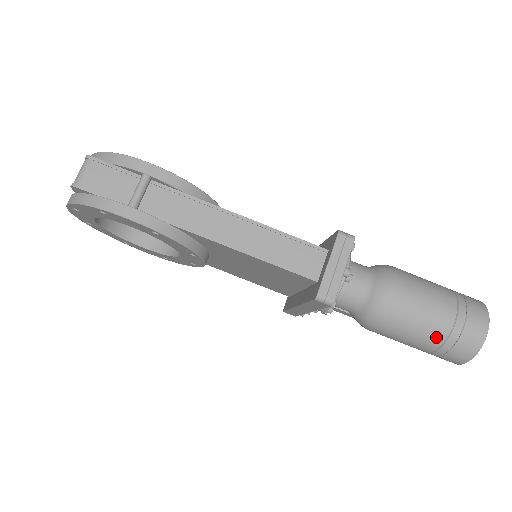
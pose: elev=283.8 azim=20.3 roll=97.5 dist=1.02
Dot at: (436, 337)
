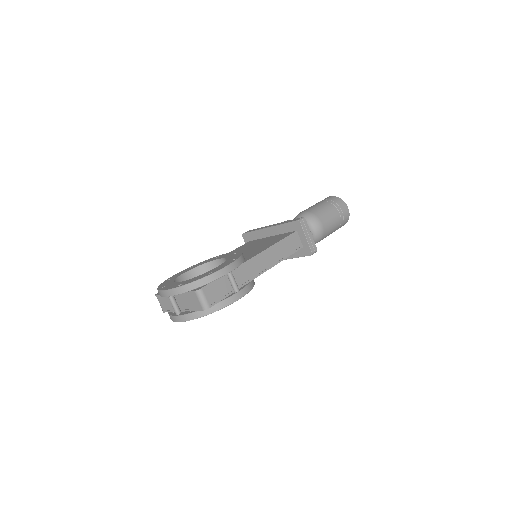
Dot at: (338, 226)
